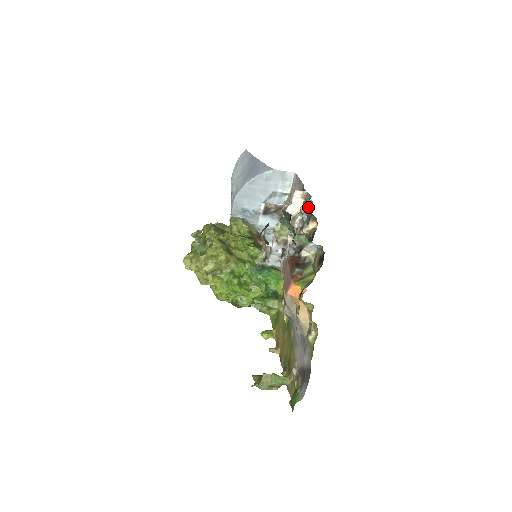
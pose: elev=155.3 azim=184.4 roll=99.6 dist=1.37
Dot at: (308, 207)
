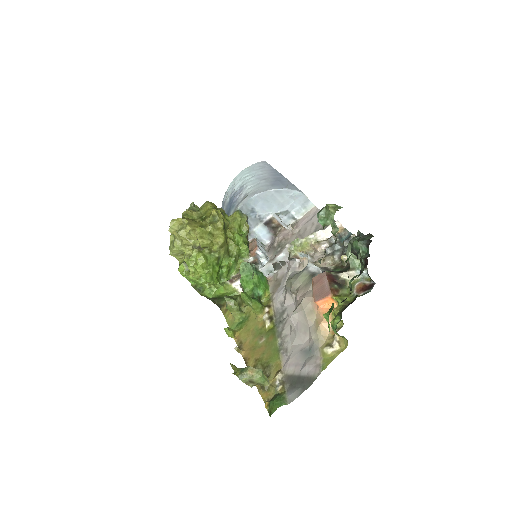
Dot at: (349, 240)
